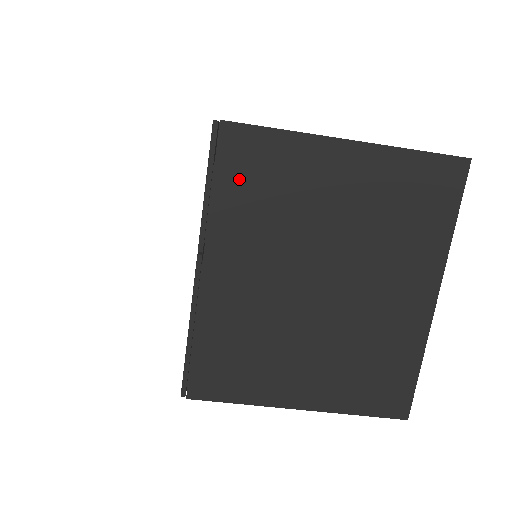
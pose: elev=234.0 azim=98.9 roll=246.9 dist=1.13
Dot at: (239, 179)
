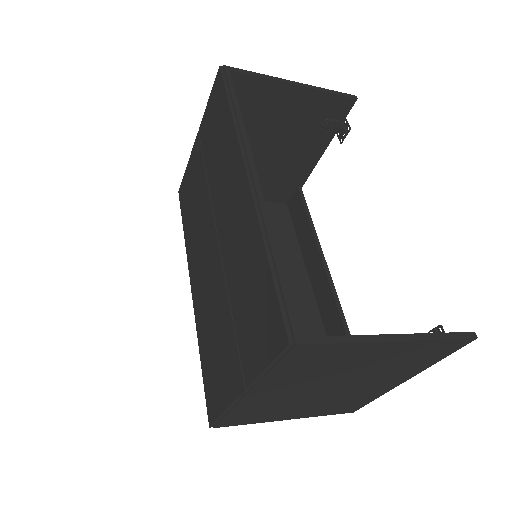
Dot at: (296, 364)
